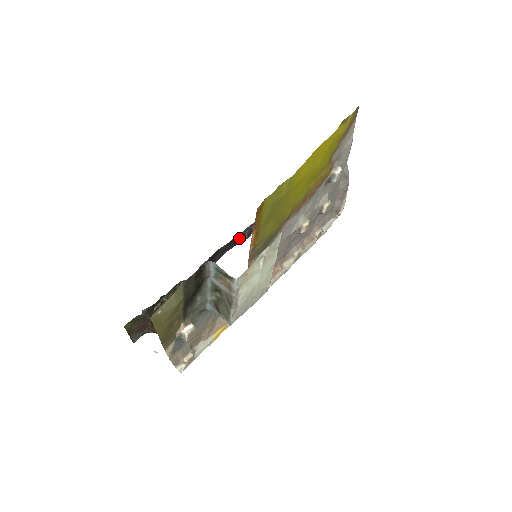
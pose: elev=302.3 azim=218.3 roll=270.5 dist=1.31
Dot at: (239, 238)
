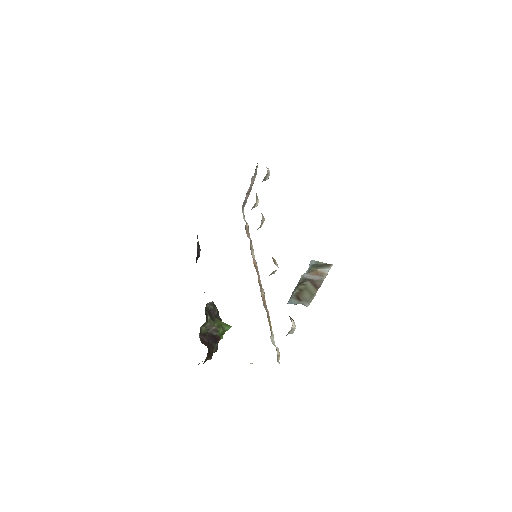
Dot at: (197, 254)
